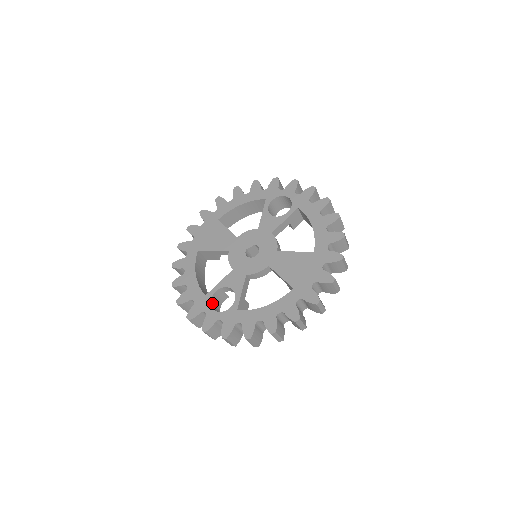
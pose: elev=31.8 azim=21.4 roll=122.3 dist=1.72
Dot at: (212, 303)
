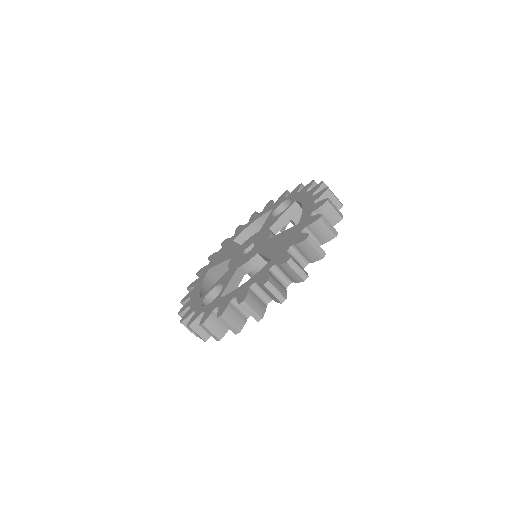
Dot at: (205, 303)
